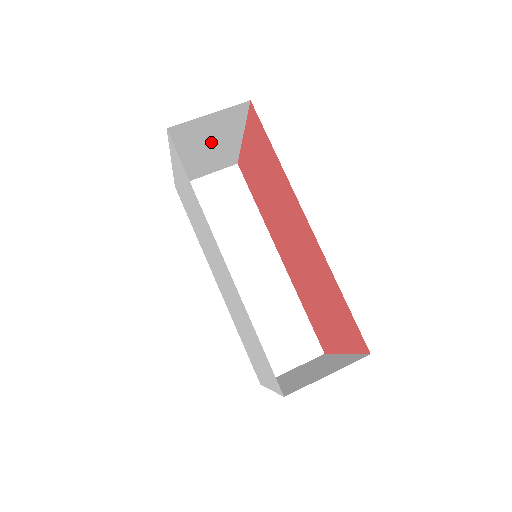
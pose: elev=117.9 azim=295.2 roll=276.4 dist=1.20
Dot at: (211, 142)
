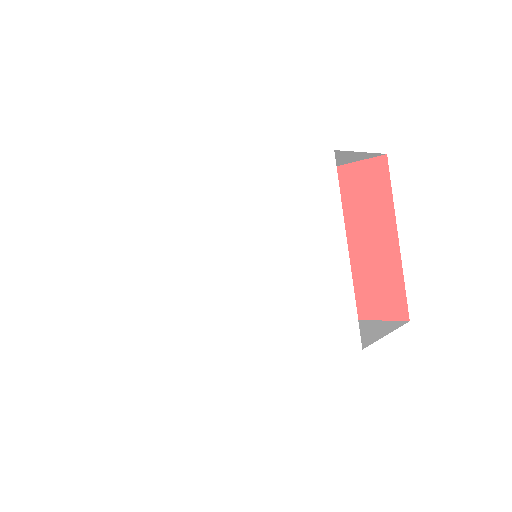
Dot at: occluded
